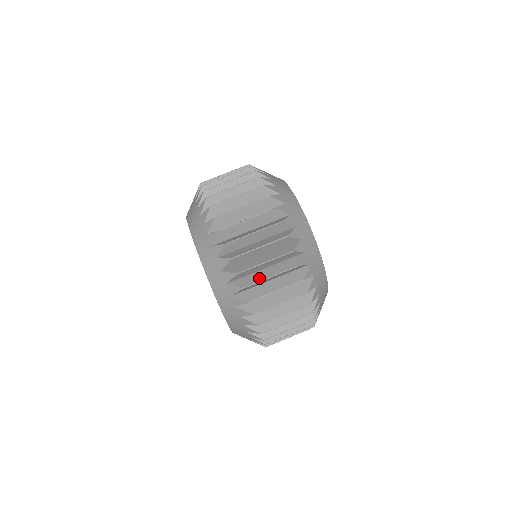
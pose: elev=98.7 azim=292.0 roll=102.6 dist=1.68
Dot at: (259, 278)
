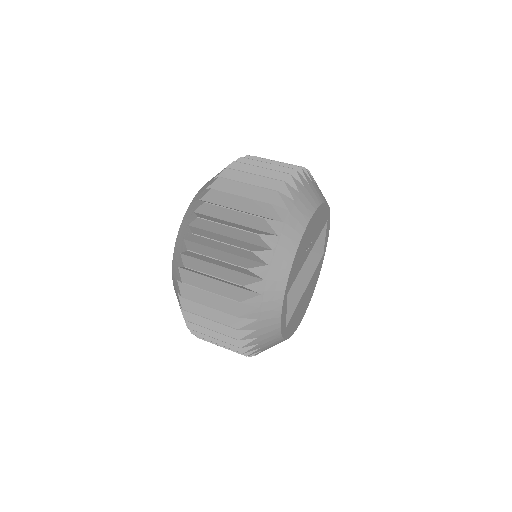
Dot at: (218, 221)
